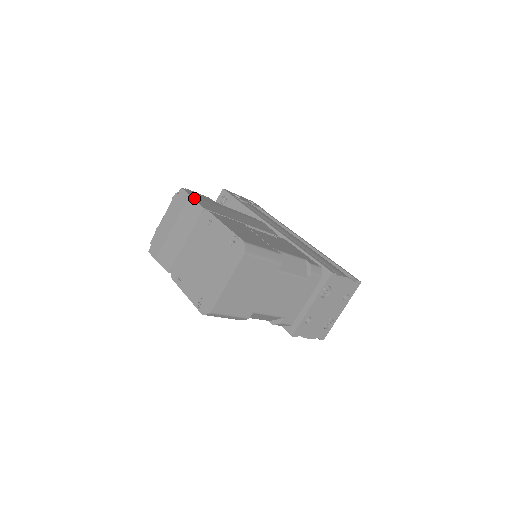
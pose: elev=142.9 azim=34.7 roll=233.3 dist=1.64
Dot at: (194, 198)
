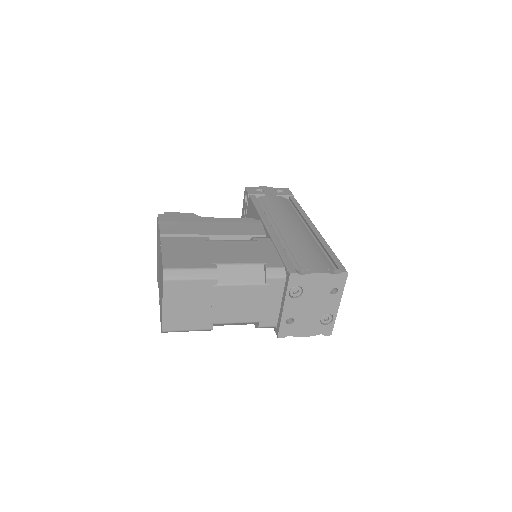
Dot at: (160, 224)
